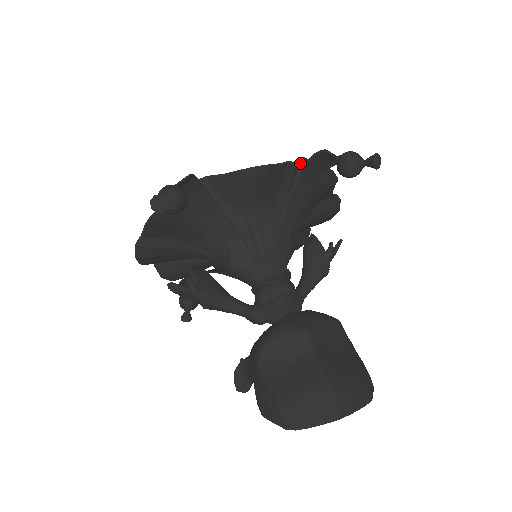
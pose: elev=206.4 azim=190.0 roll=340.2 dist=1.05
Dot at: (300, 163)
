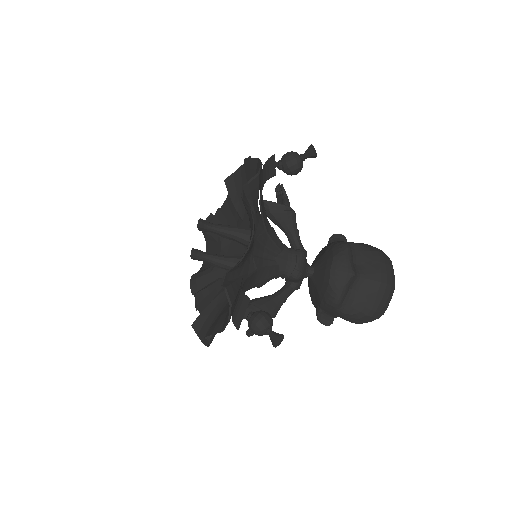
Dot at: (249, 188)
